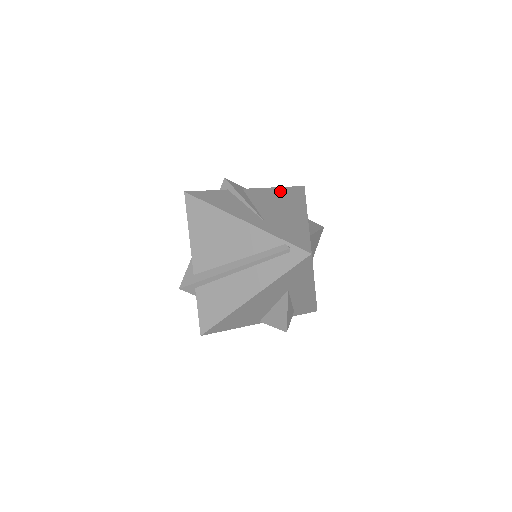
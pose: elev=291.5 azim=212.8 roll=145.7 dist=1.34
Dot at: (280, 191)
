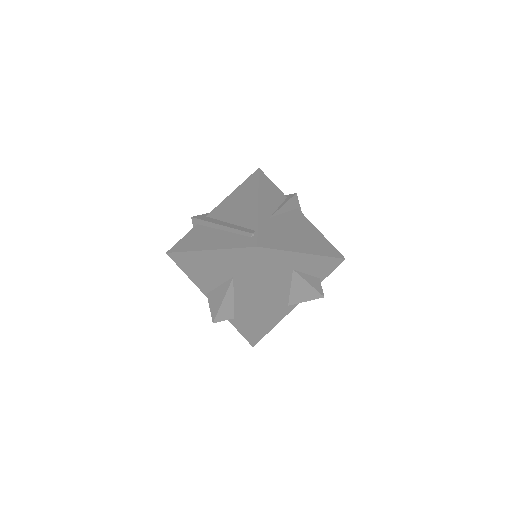
Dot at: (320, 237)
